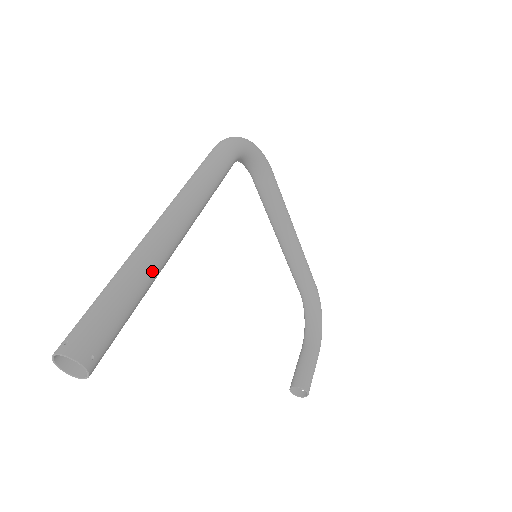
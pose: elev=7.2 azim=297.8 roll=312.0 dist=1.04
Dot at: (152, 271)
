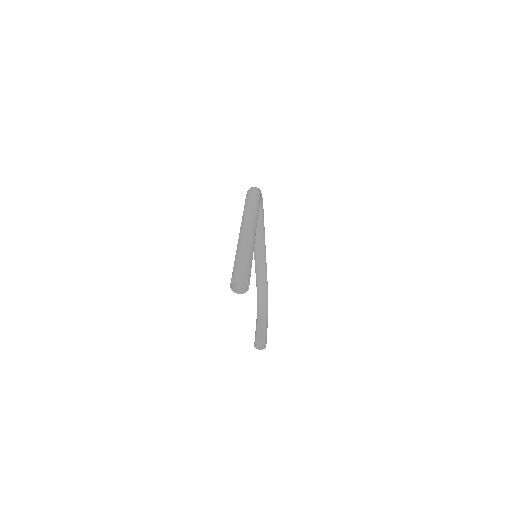
Dot at: (253, 250)
